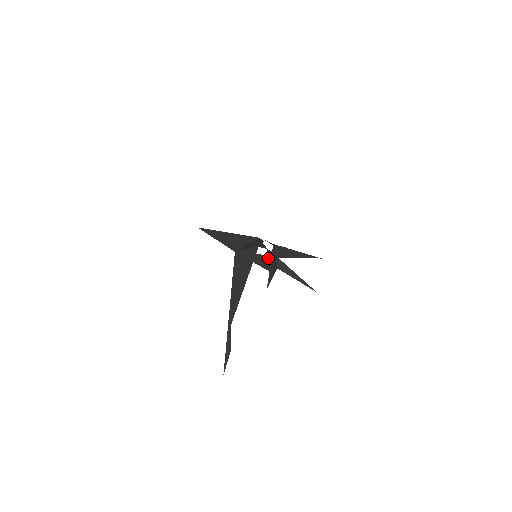
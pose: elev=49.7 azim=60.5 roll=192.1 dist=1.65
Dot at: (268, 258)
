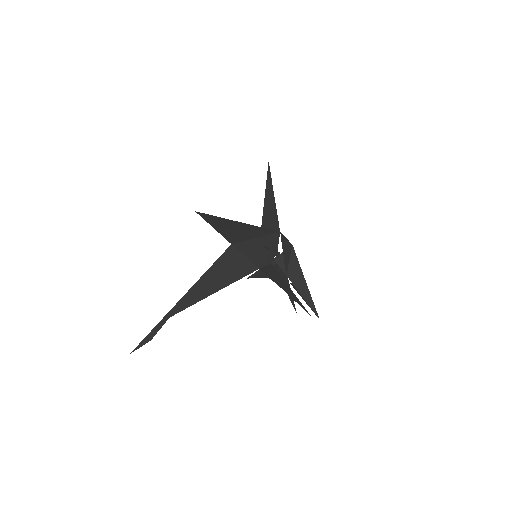
Dot at: occluded
